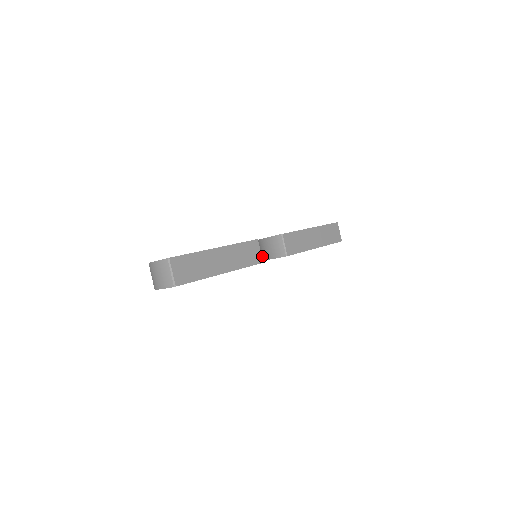
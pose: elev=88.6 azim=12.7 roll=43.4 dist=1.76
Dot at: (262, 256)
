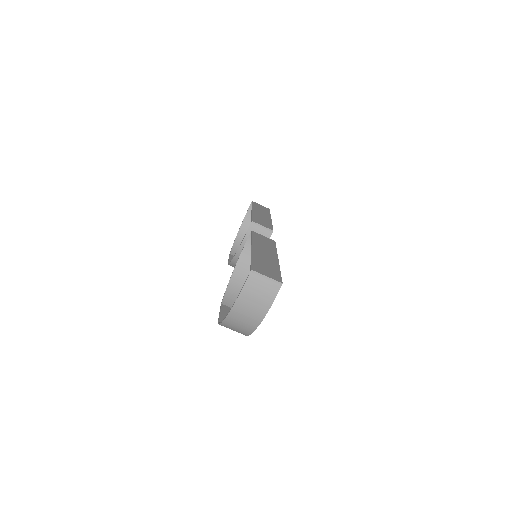
Dot at: occluded
